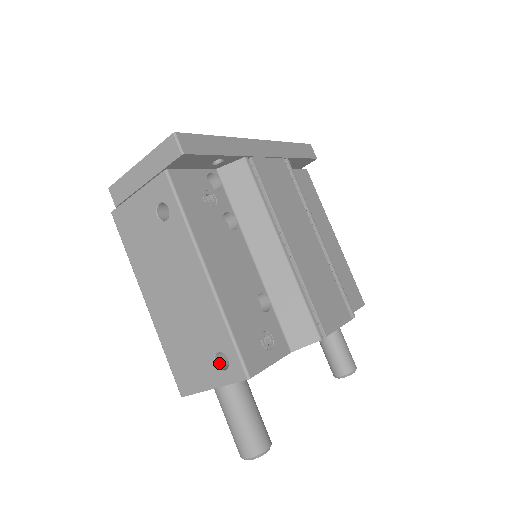
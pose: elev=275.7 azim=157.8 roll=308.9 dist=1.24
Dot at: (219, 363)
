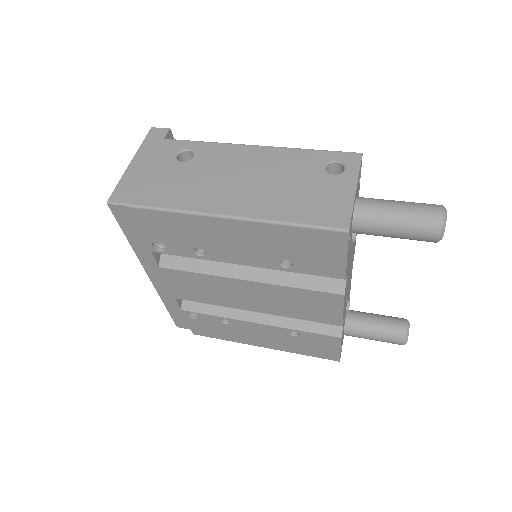
Dot at: (335, 178)
